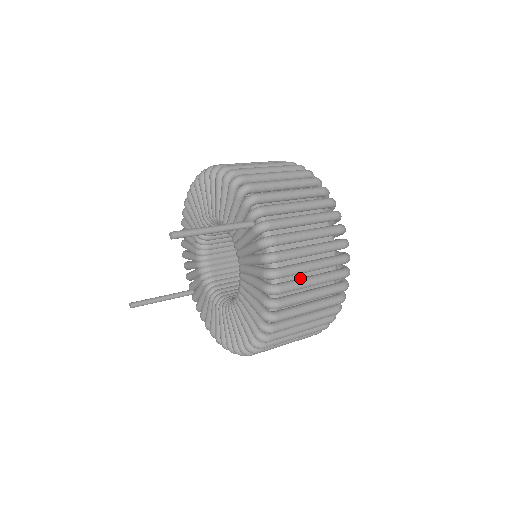
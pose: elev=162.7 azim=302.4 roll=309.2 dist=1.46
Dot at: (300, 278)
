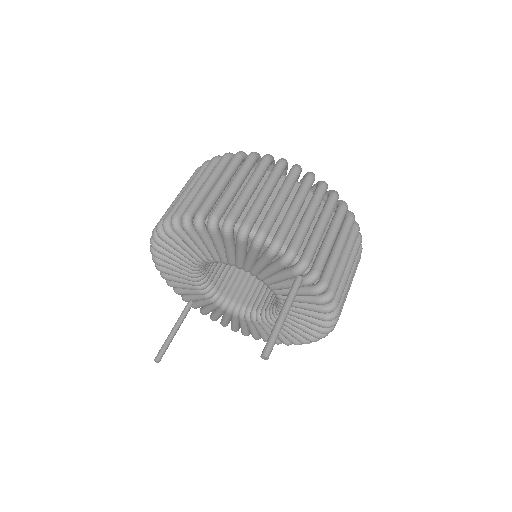
Dot at: occluded
